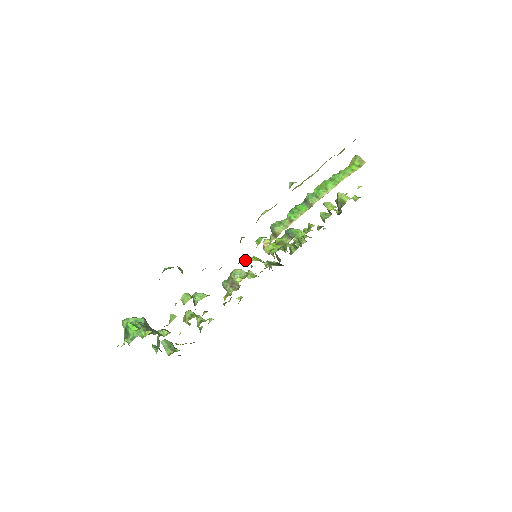
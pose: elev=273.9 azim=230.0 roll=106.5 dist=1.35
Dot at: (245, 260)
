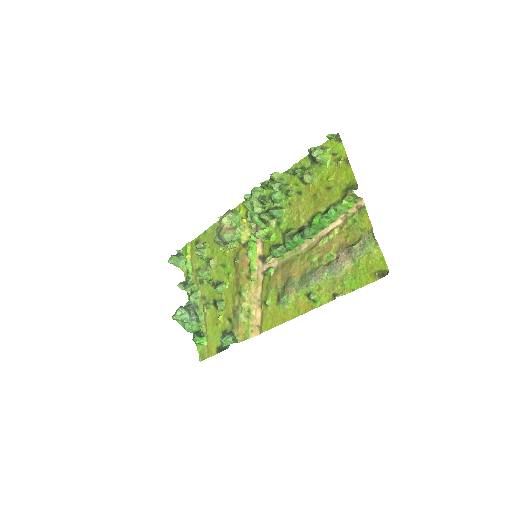
Dot at: (254, 273)
